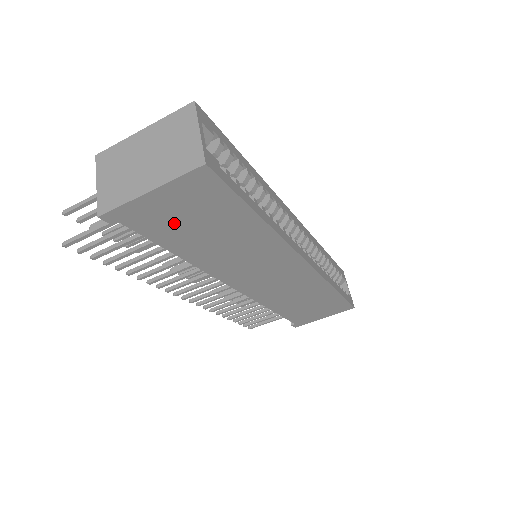
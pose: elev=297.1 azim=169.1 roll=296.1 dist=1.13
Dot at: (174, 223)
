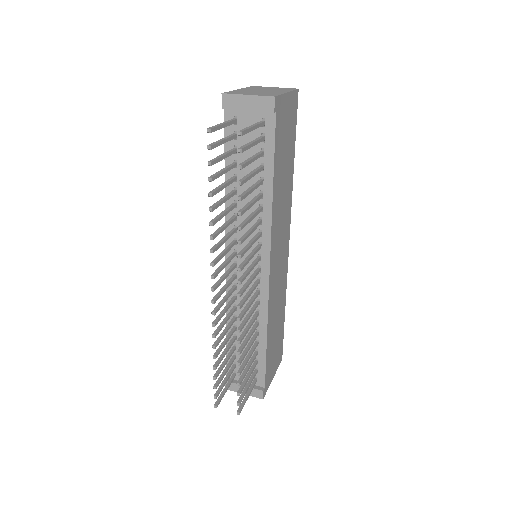
Dot at: (283, 136)
